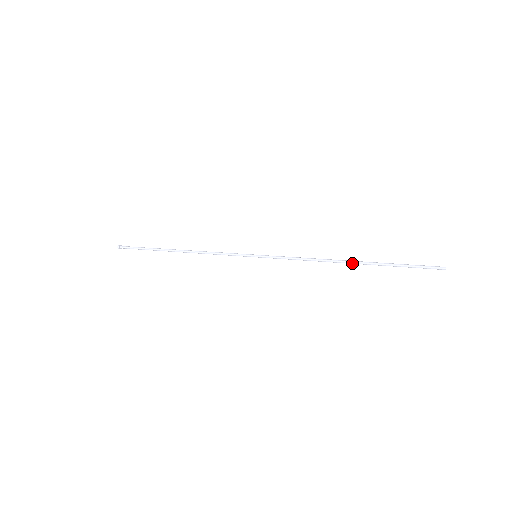
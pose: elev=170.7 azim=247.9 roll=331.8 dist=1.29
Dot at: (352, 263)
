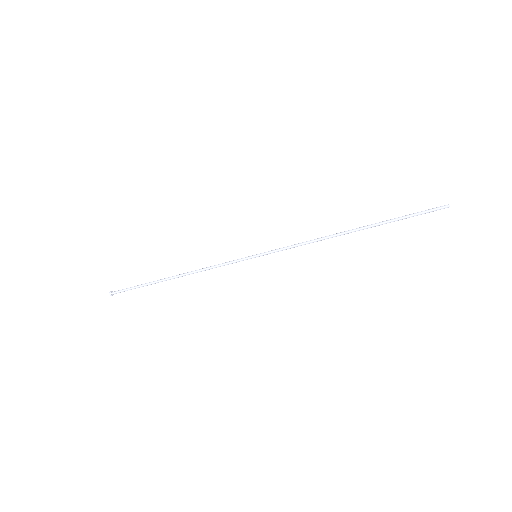
Dot at: (355, 230)
